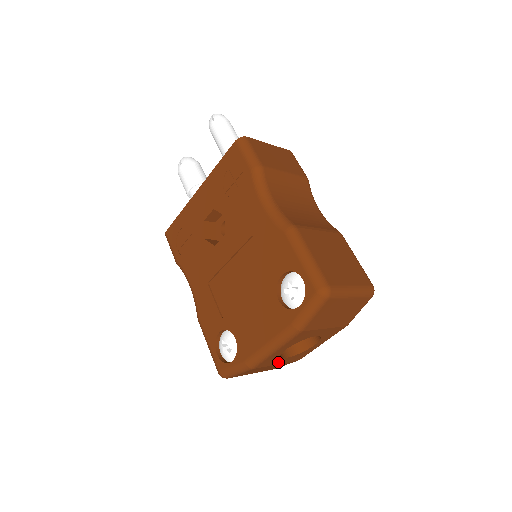
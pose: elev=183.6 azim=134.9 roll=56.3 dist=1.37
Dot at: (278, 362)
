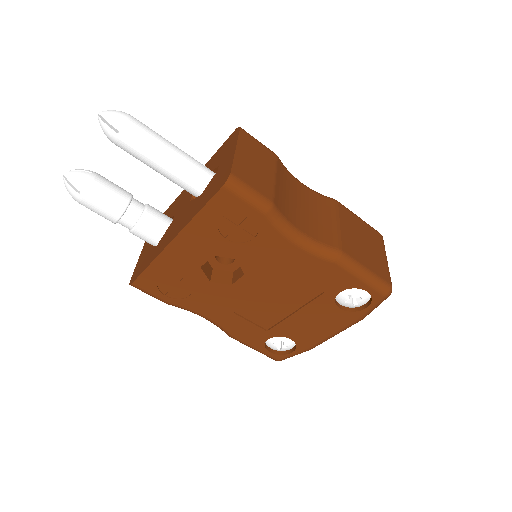
Dot at: occluded
